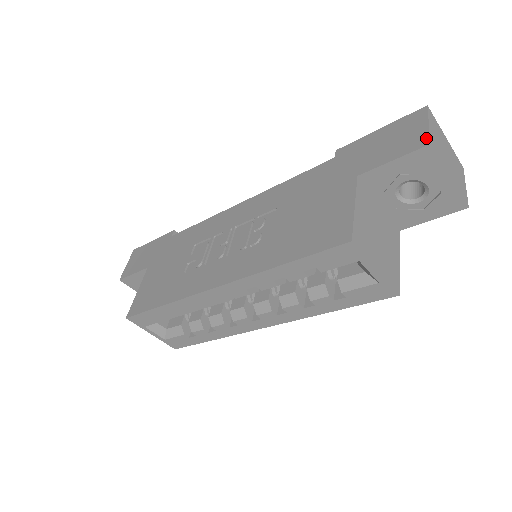
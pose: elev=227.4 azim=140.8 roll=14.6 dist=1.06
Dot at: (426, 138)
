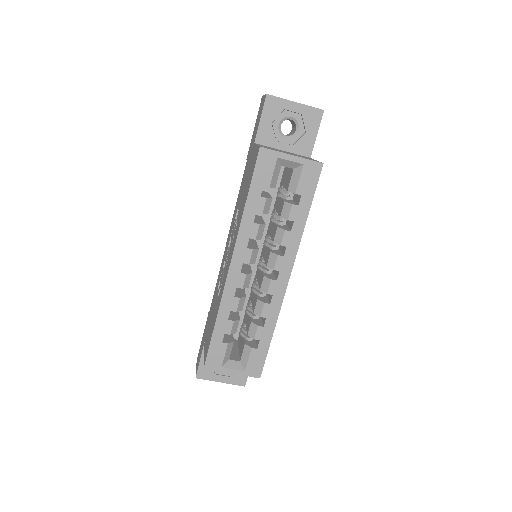
Dot at: (265, 96)
